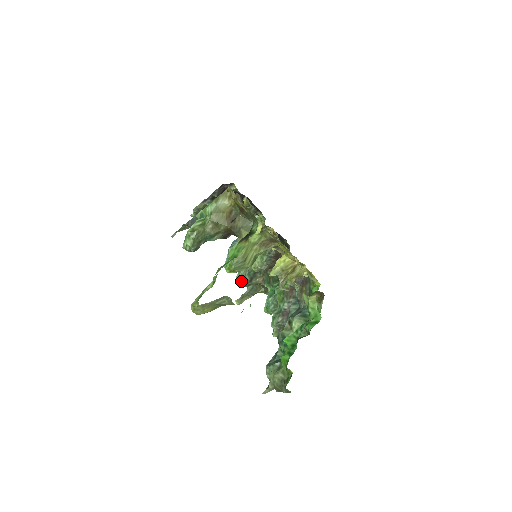
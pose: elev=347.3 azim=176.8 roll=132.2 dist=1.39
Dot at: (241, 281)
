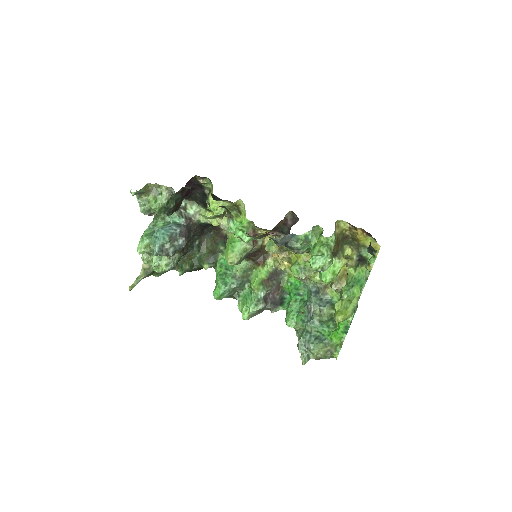
Dot at: (167, 269)
